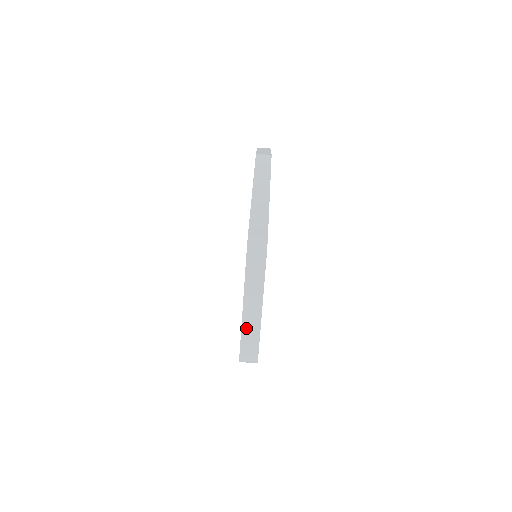
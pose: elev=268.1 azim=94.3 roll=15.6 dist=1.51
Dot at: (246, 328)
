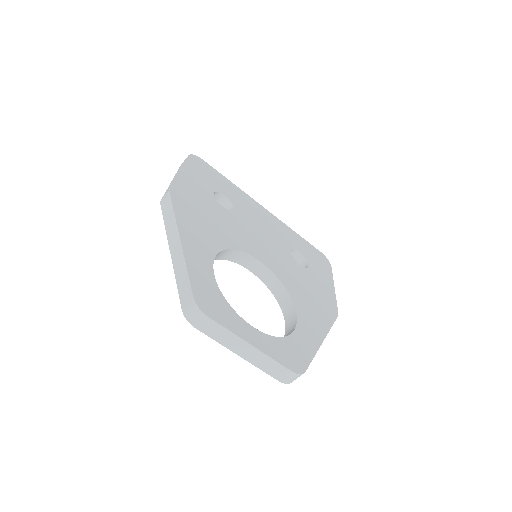
Dot at: (261, 365)
